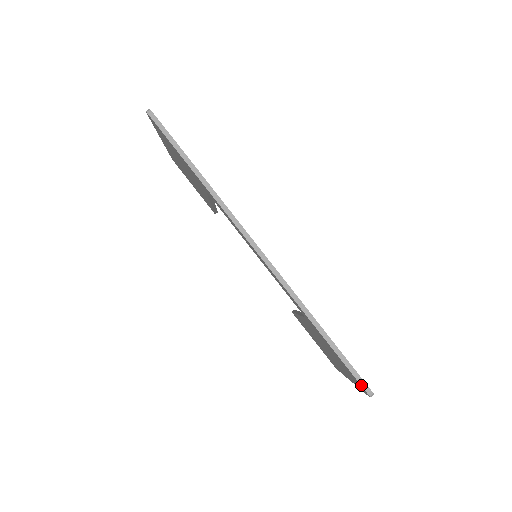
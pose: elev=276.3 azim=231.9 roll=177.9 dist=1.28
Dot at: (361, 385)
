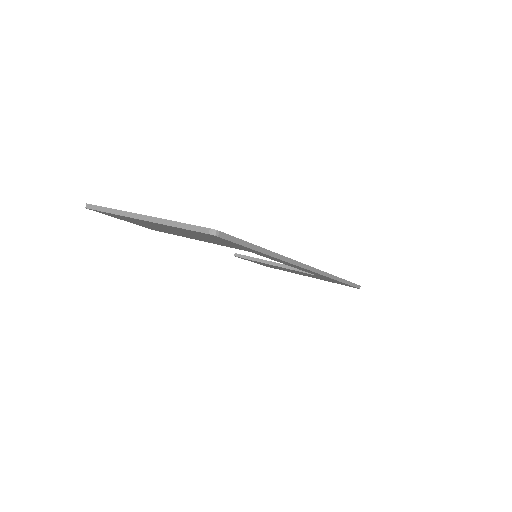
Dot at: occluded
